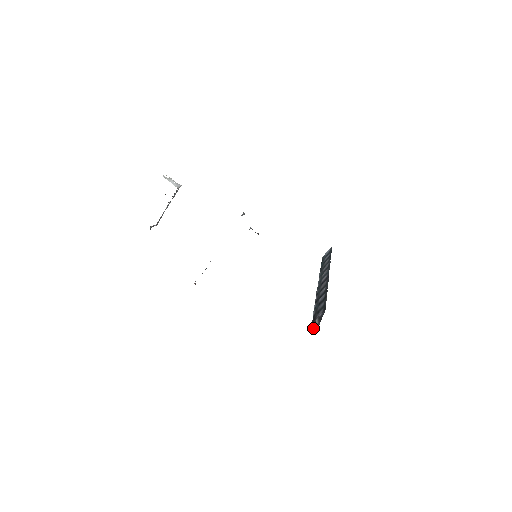
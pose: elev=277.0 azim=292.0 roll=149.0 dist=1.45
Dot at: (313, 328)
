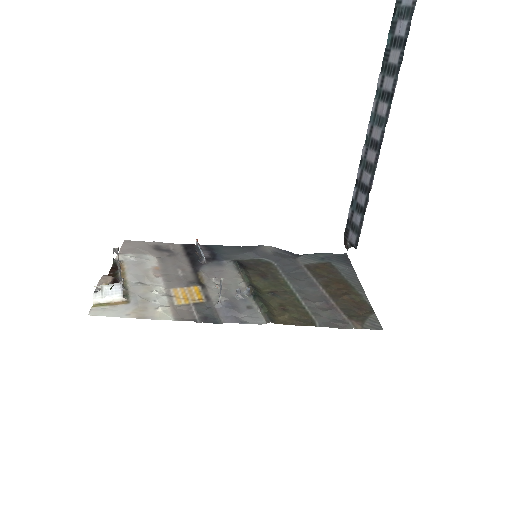
Dot at: (344, 244)
